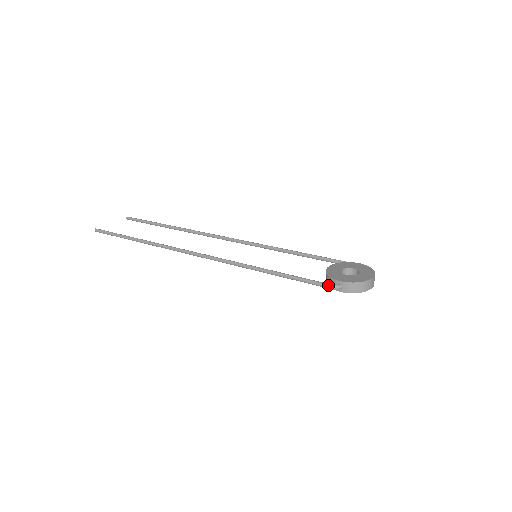
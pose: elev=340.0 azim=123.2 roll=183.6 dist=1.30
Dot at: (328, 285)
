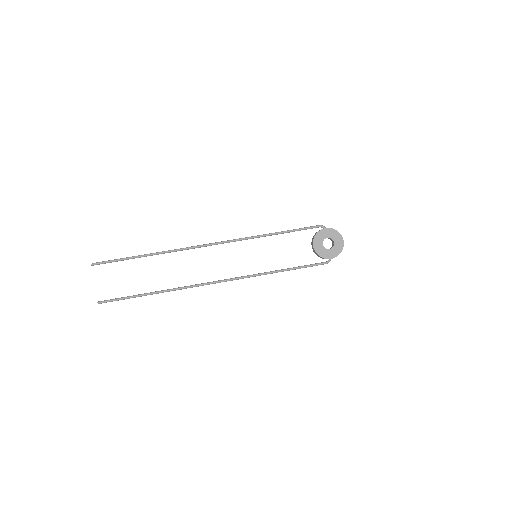
Dot at: occluded
